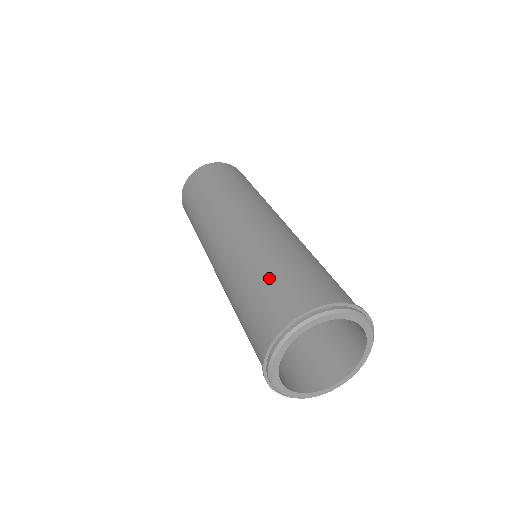
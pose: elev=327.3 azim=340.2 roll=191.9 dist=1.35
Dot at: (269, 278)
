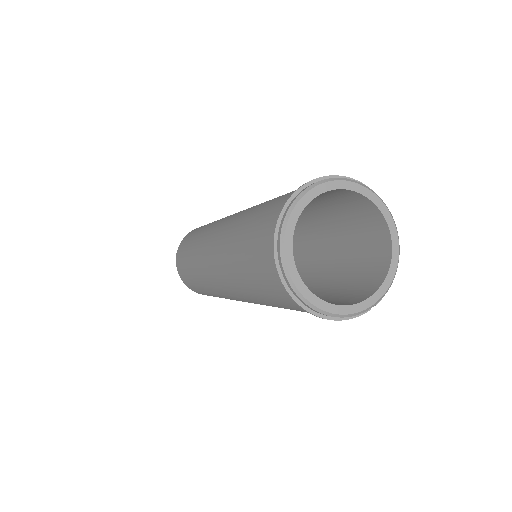
Dot at: (247, 234)
